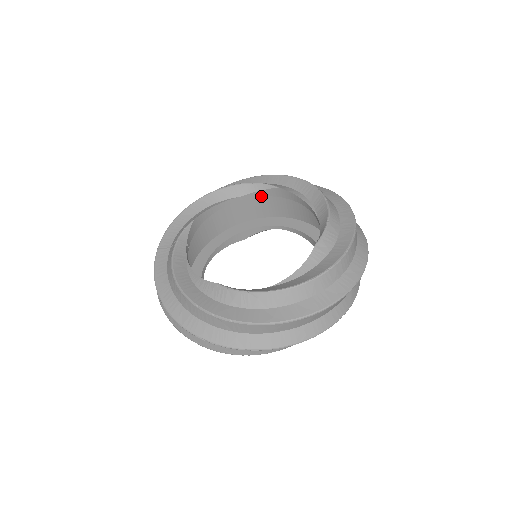
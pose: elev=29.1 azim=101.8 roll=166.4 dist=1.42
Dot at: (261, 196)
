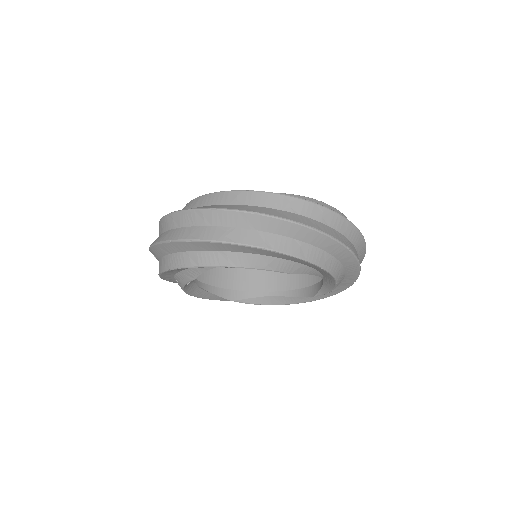
Dot at: occluded
